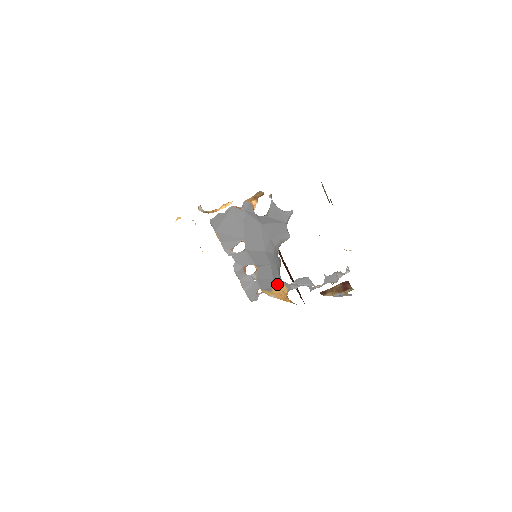
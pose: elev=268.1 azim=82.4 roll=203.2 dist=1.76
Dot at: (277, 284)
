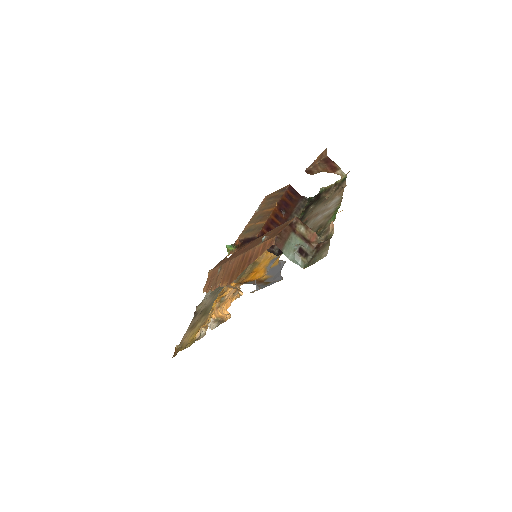
Dot at: occluded
